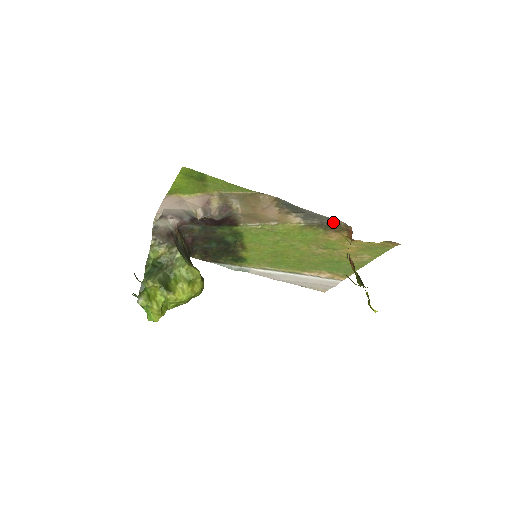
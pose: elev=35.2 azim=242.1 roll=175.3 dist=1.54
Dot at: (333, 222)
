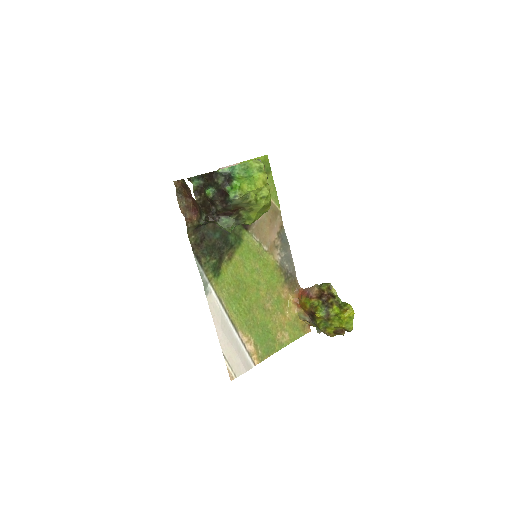
Dot at: (293, 276)
